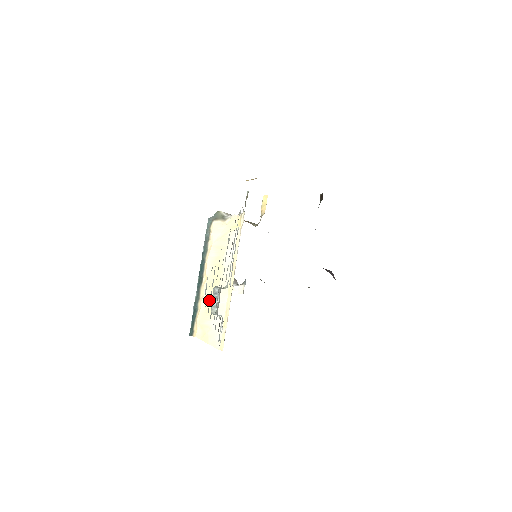
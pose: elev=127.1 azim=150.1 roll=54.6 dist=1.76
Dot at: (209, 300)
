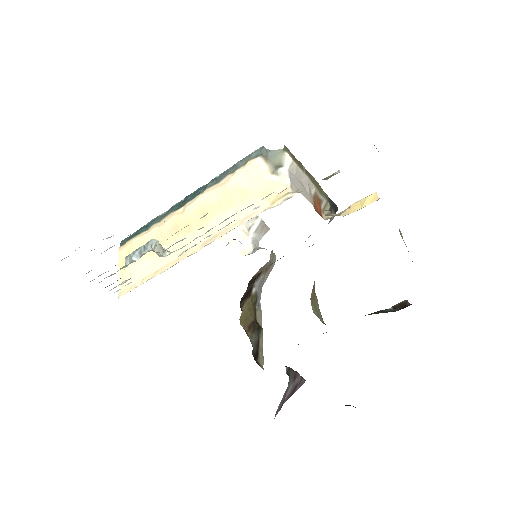
Dot at: (161, 237)
